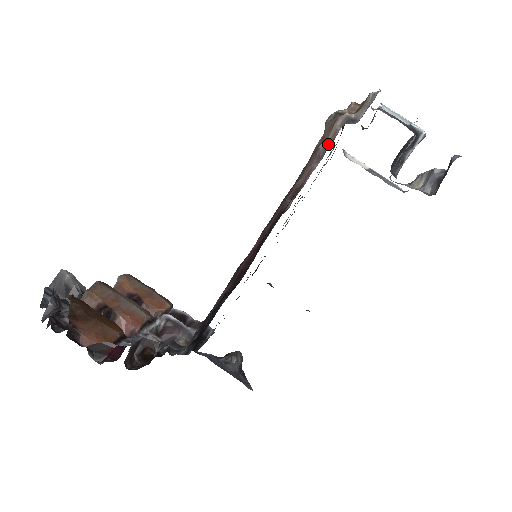
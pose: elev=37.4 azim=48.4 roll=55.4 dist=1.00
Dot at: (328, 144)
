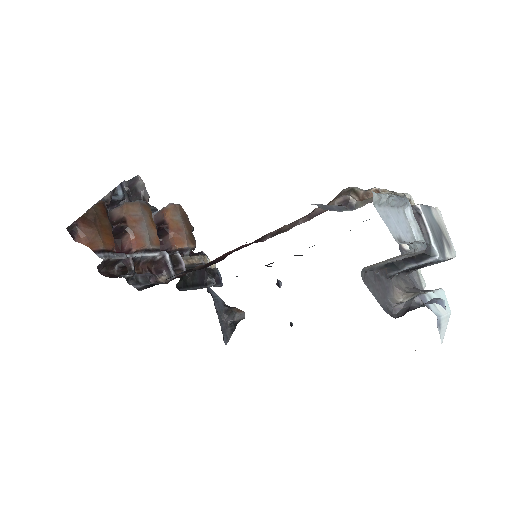
Dot at: (322, 212)
